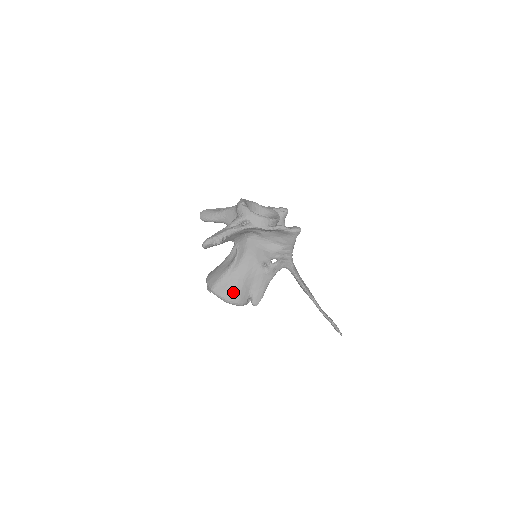
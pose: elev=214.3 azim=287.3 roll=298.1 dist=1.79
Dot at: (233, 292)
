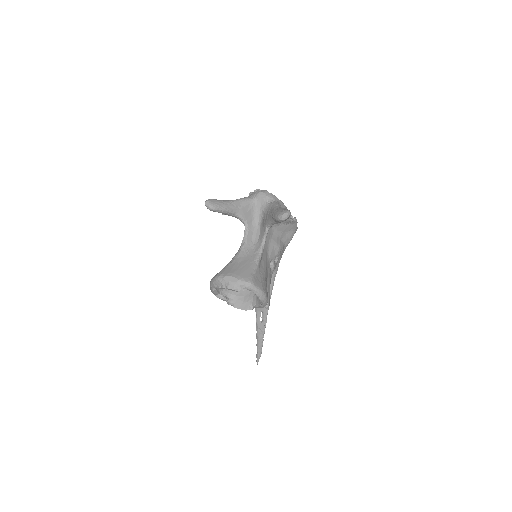
Dot at: (266, 287)
